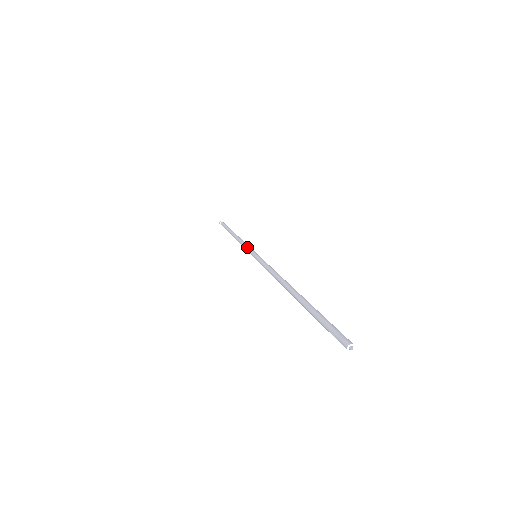
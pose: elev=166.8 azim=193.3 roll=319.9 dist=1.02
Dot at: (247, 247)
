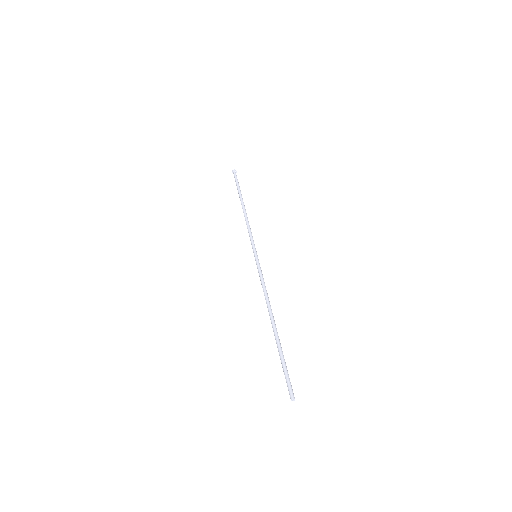
Dot at: (250, 240)
